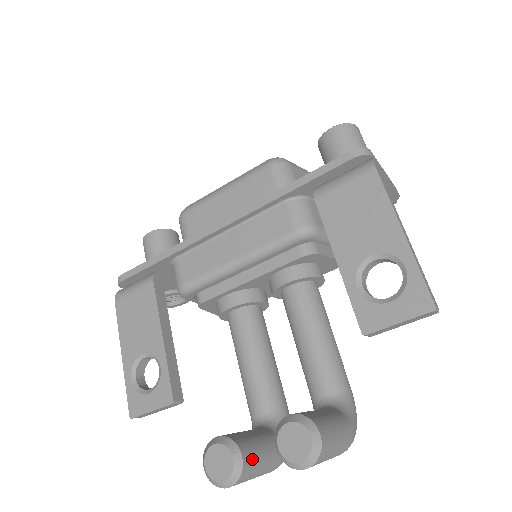
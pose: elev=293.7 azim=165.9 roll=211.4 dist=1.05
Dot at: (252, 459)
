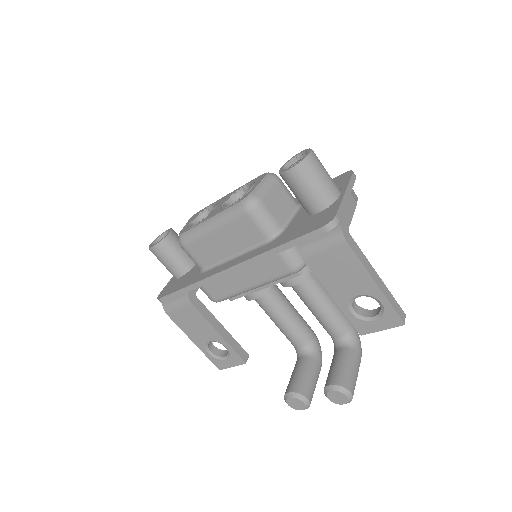
Dot at: (312, 393)
